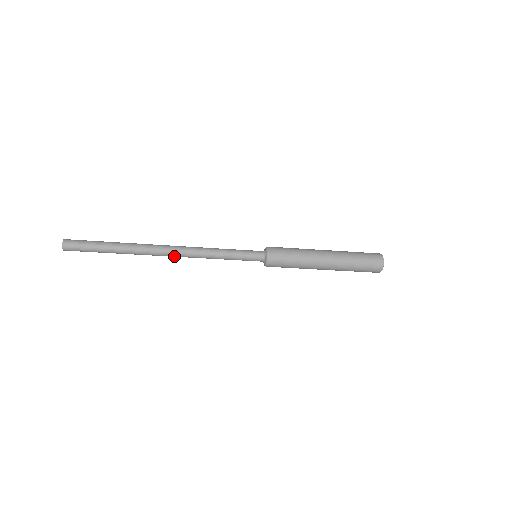
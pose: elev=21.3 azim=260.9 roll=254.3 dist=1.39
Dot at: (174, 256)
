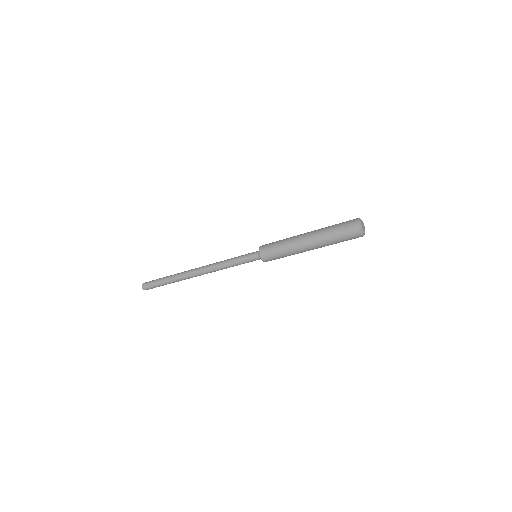
Dot at: (201, 272)
